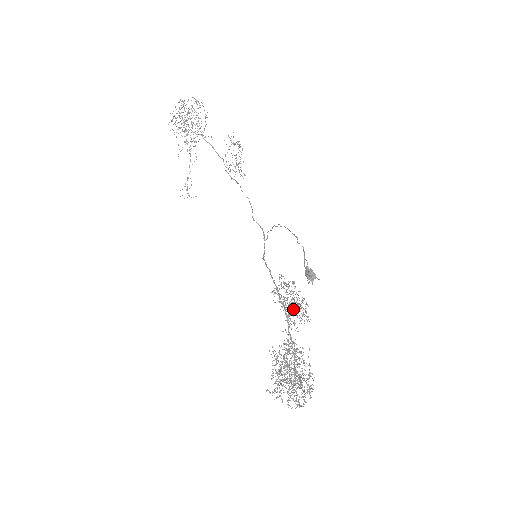
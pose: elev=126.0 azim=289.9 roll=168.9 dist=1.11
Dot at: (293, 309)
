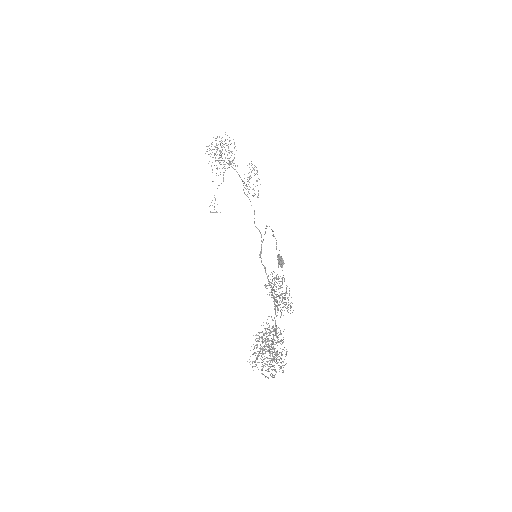
Dot at: (282, 301)
